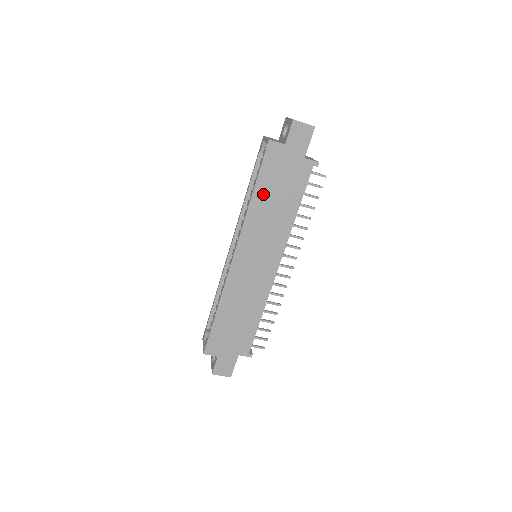
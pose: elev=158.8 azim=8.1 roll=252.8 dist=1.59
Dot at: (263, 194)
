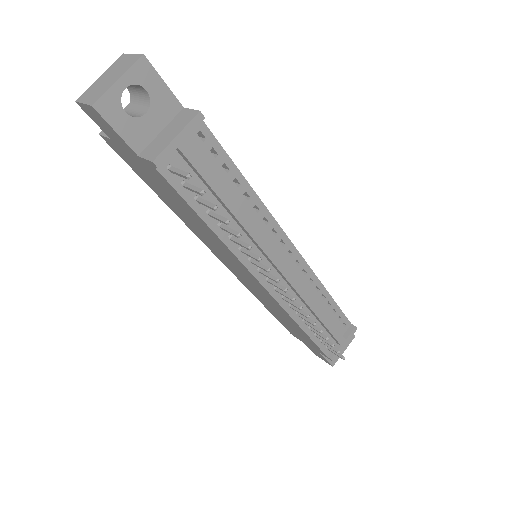
Dot at: (167, 201)
